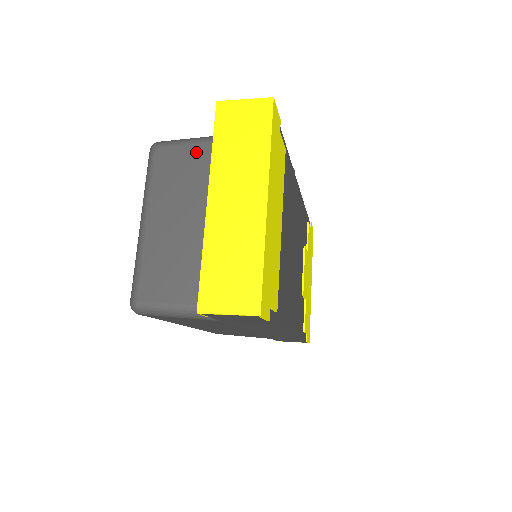
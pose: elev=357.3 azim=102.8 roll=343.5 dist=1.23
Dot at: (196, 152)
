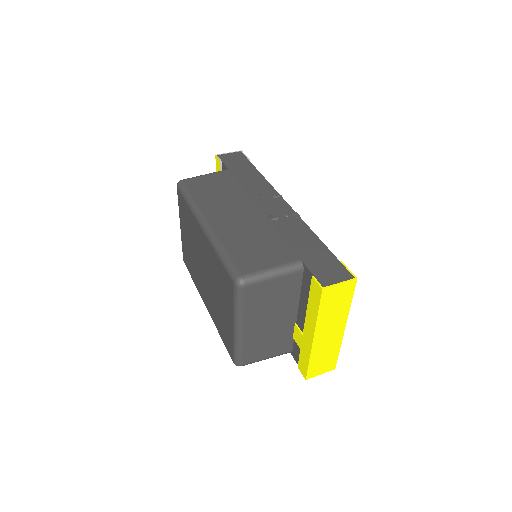
Dot at: (277, 284)
